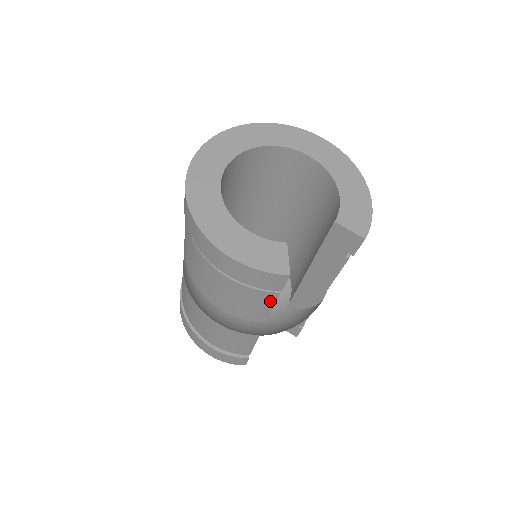
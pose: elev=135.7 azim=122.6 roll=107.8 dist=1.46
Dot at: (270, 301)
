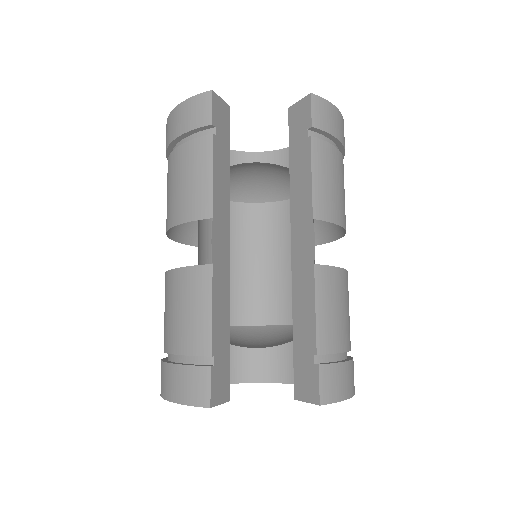
Dot at: (207, 157)
